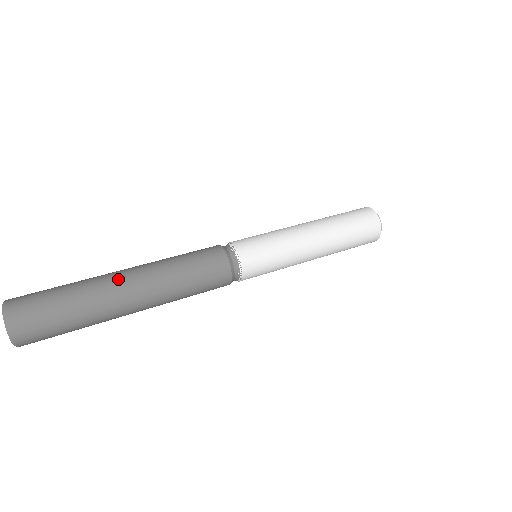
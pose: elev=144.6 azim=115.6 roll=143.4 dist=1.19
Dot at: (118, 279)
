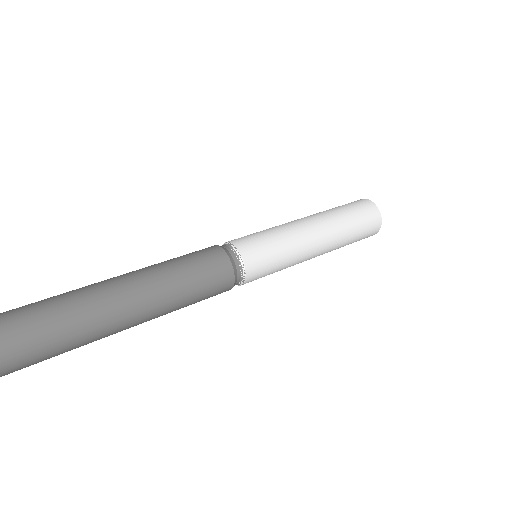
Dot at: (110, 301)
